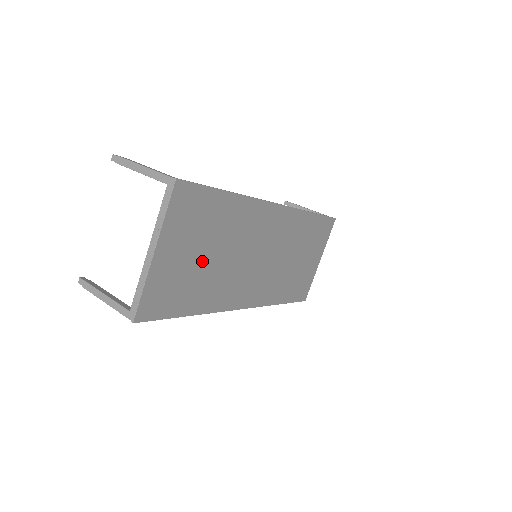
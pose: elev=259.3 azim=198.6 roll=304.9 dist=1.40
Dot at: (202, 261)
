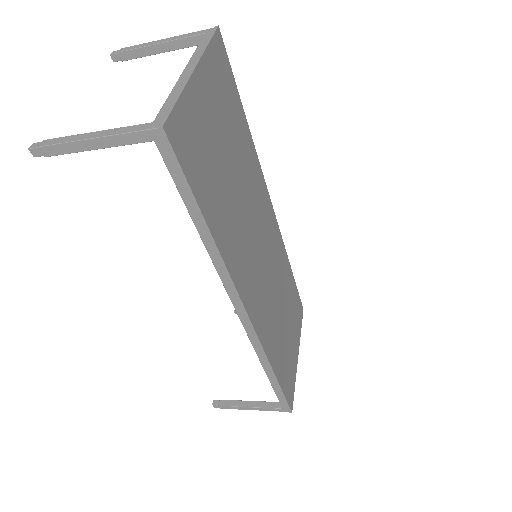
Dot at: (225, 164)
